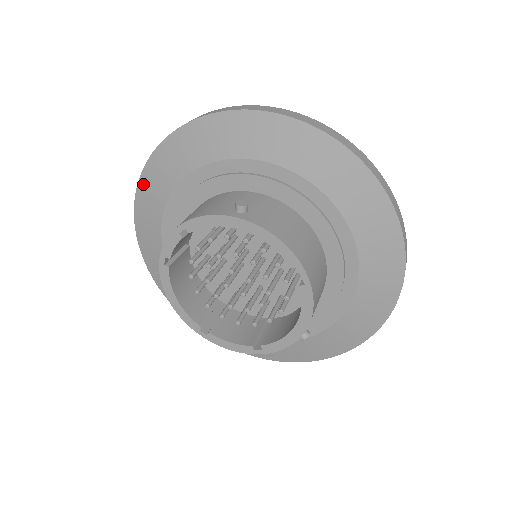
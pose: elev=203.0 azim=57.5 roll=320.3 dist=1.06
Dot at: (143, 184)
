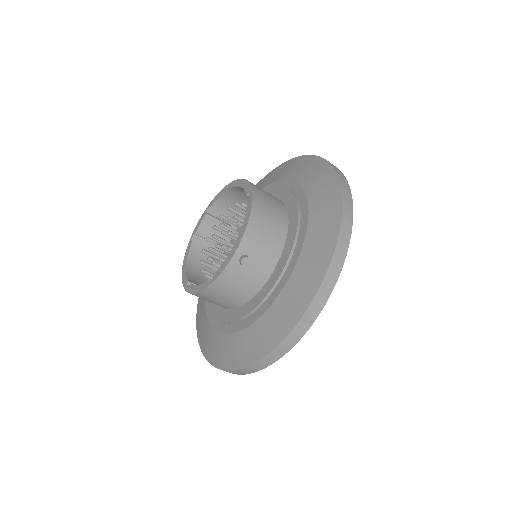
Dot at: occluded
